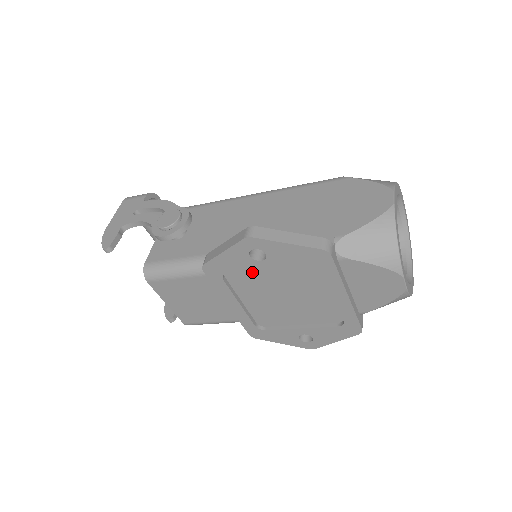
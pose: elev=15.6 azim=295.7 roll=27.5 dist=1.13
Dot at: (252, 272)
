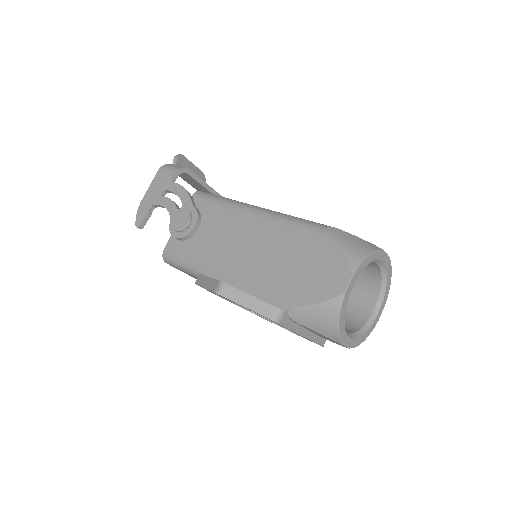
Dot at: occluded
